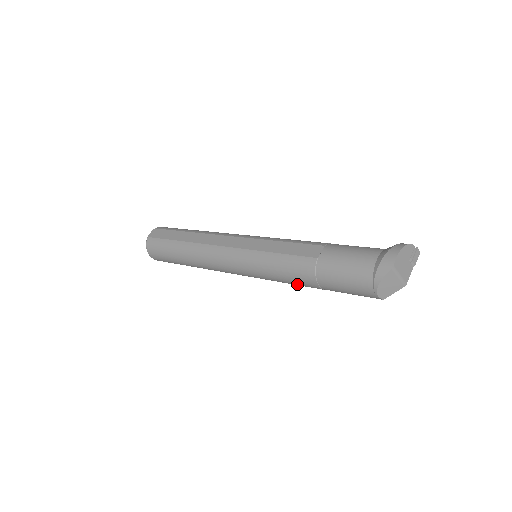
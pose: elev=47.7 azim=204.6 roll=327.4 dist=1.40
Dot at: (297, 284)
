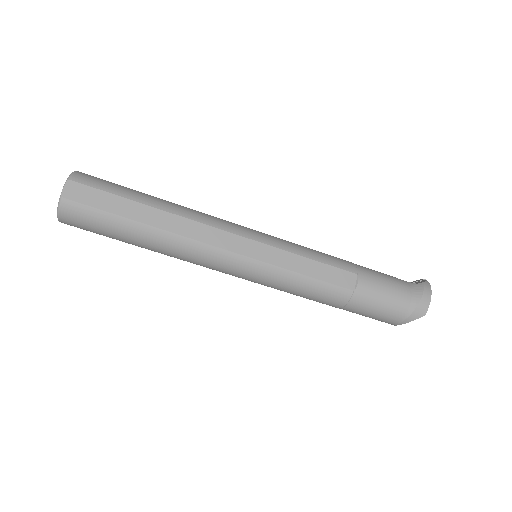
Dot at: (310, 299)
